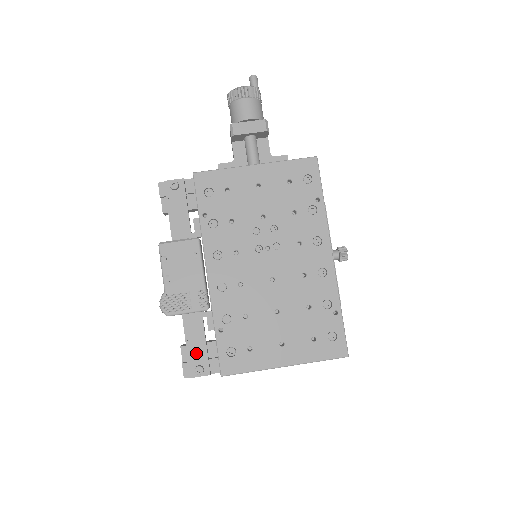
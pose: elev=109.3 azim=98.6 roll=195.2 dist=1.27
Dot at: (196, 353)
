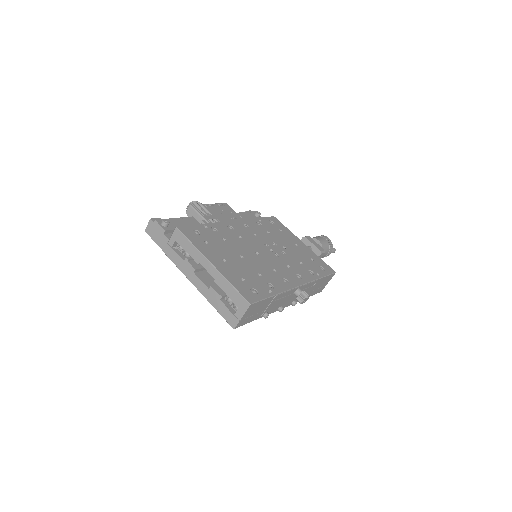
Dot at: (174, 223)
